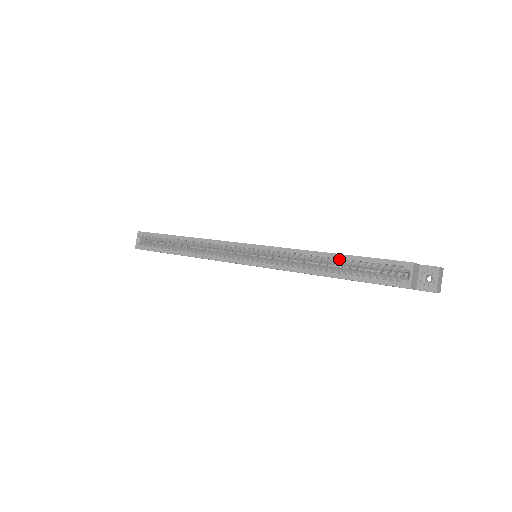
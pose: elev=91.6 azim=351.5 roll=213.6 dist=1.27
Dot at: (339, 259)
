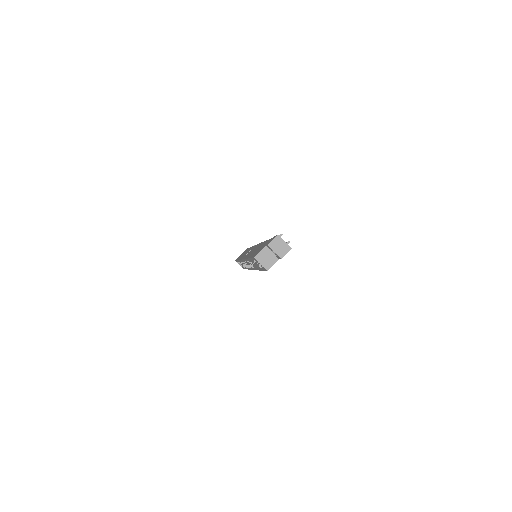
Dot at: (251, 261)
